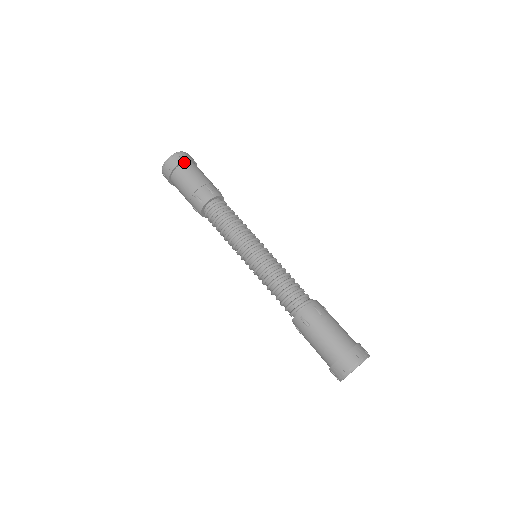
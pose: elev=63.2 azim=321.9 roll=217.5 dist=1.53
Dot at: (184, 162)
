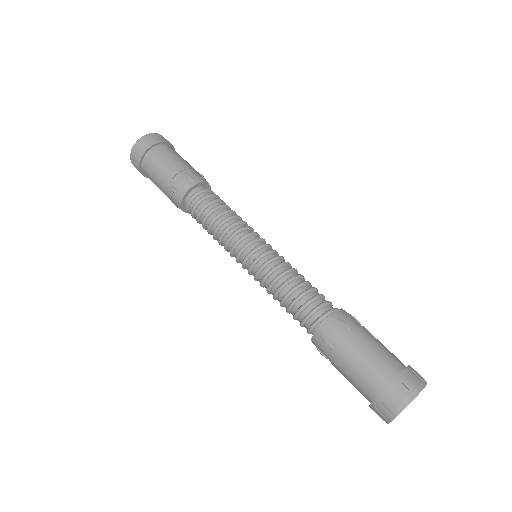
Dot at: (154, 146)
